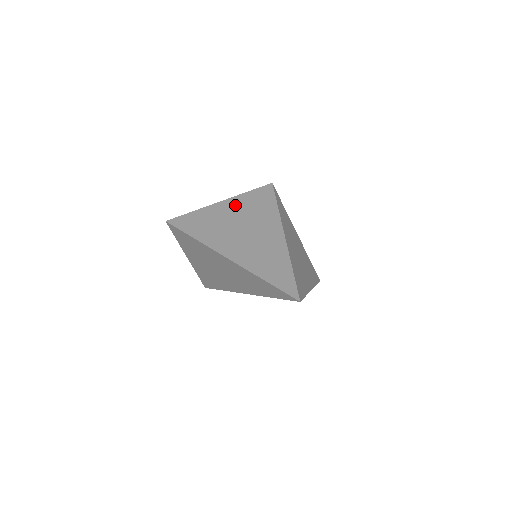
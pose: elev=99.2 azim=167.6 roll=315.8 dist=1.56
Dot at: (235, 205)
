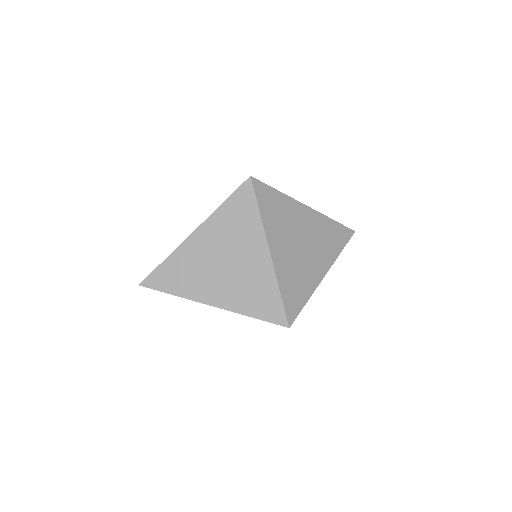
Dot at: (207, 232)
